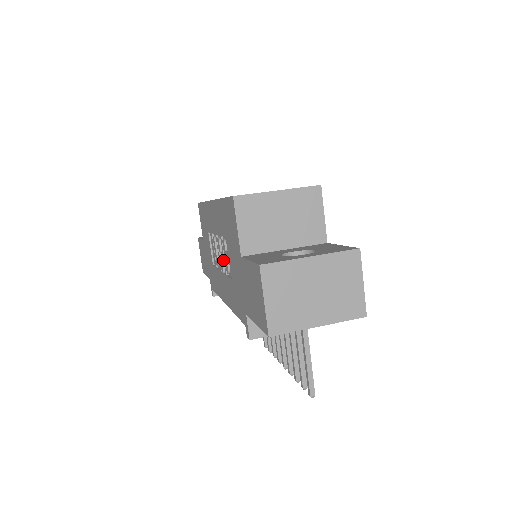
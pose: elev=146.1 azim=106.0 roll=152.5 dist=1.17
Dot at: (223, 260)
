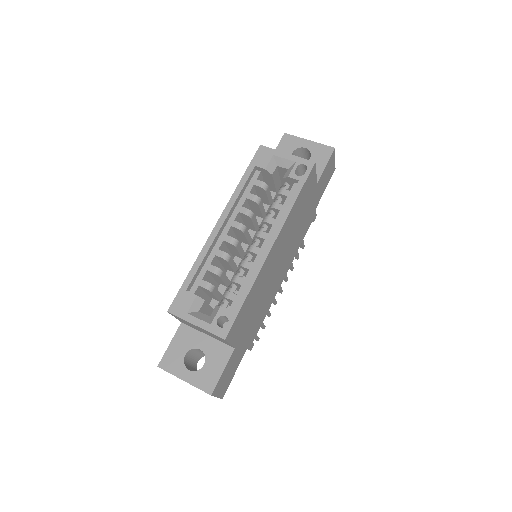
Dot at: occluded
